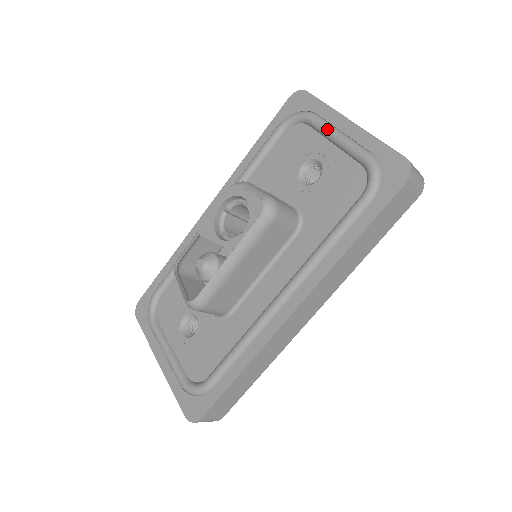
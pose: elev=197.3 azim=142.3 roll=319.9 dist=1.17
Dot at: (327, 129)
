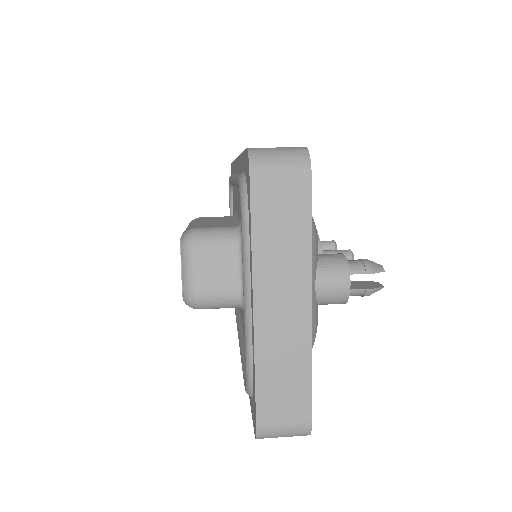
Dot at: occluded
